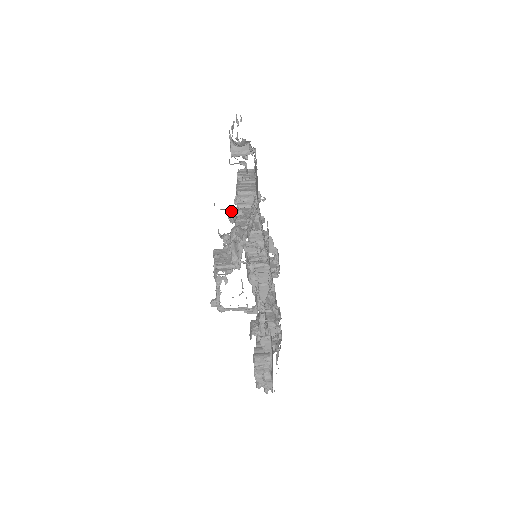
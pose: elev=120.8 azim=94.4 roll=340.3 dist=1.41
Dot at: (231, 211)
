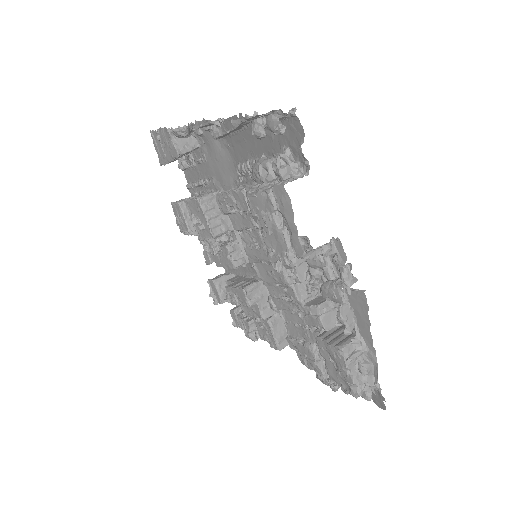
Dot at: (258, 119)
